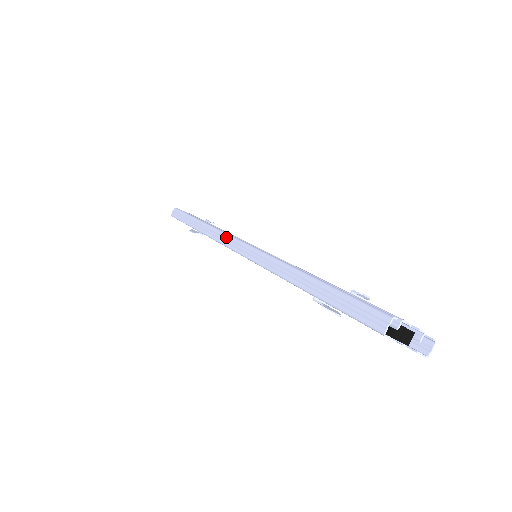
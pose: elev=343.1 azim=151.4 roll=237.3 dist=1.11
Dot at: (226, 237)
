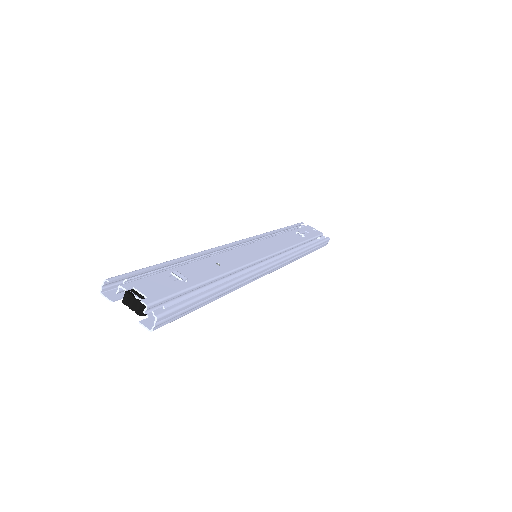
Dot at: occluded
